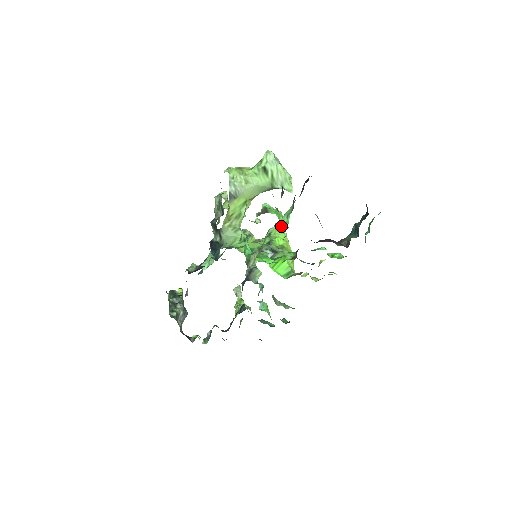
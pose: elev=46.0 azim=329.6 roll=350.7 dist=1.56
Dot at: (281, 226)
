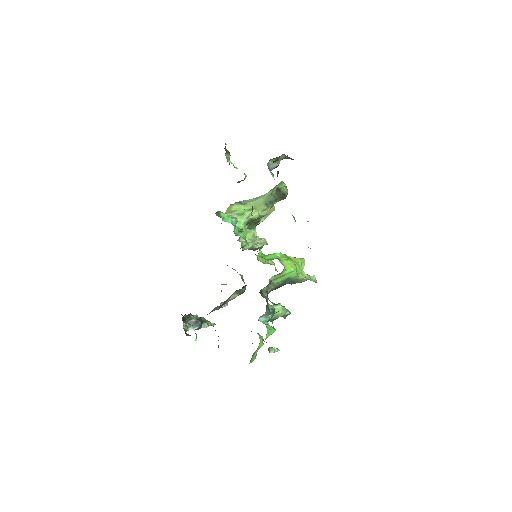
Dot at: (302, 258)
